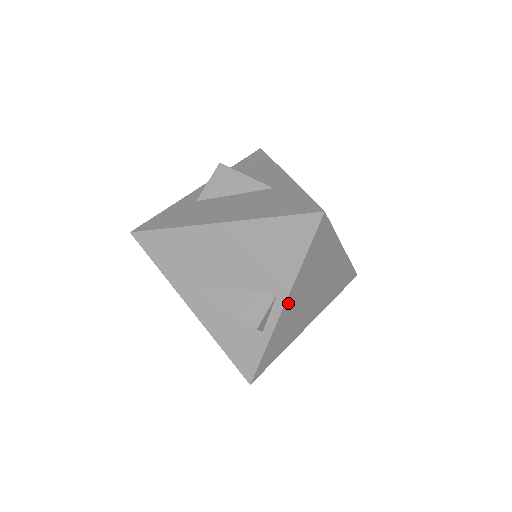
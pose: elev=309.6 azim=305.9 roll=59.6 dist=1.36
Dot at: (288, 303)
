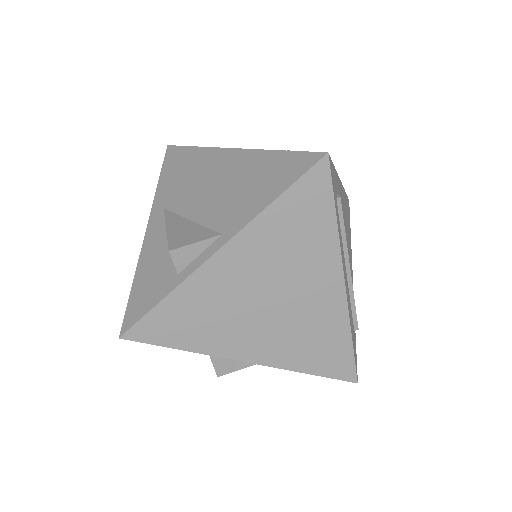
Dot at: (225, 255)
